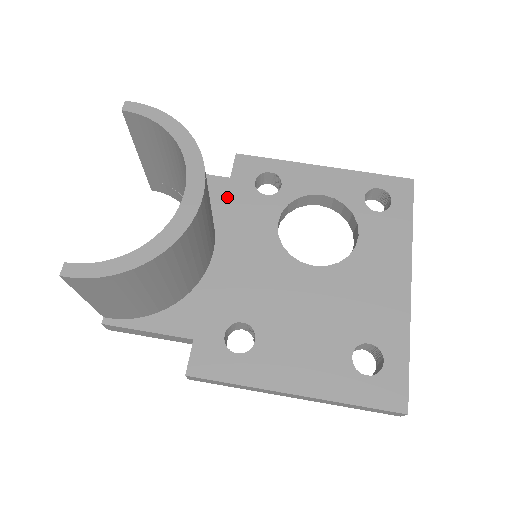
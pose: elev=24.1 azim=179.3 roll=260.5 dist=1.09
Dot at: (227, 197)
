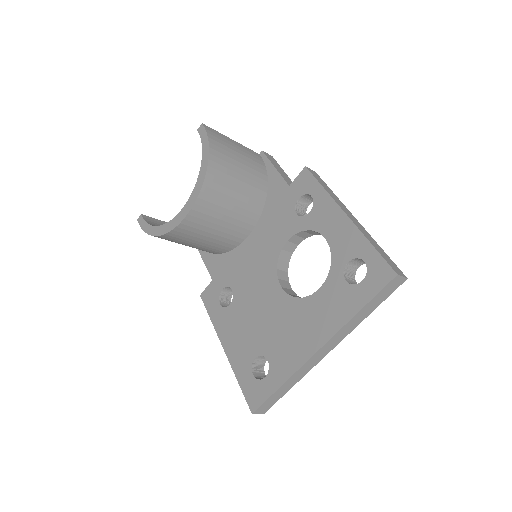
Dot at: (278, 201)
